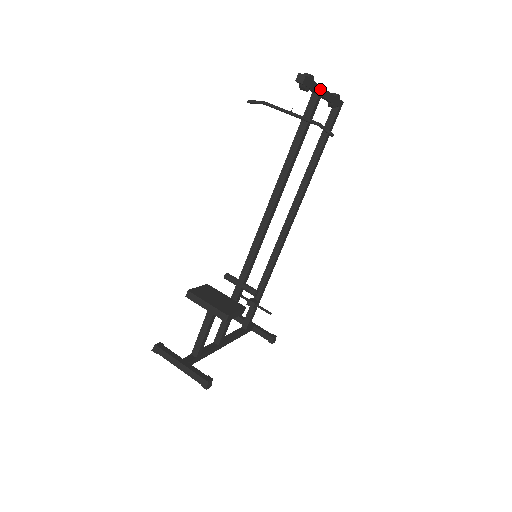
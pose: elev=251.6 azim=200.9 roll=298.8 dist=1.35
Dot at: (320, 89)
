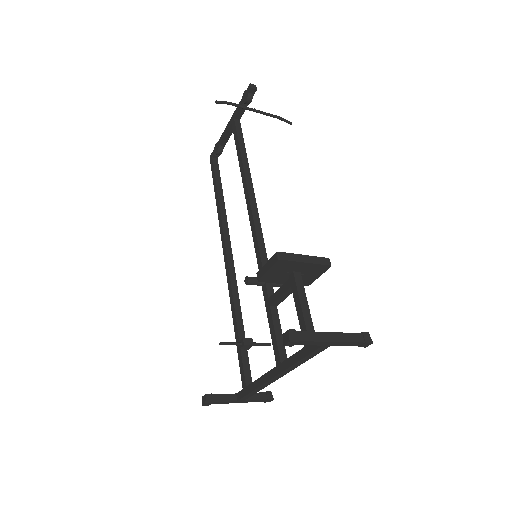
Dot at: (239, 116)
